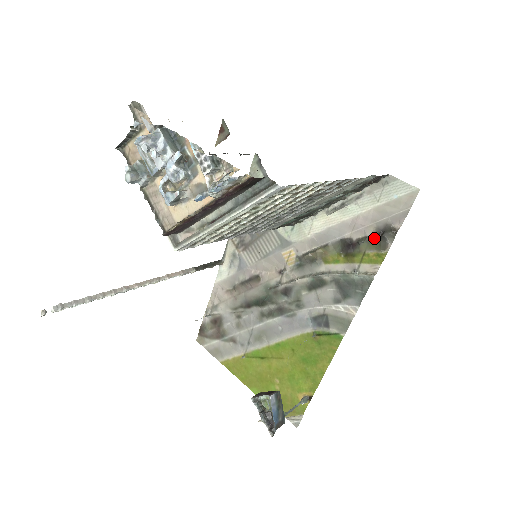
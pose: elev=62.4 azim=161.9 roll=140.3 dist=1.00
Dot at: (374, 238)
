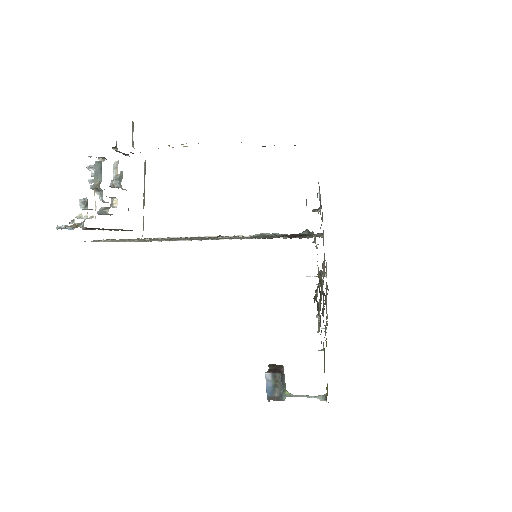
Dot at: occluded
